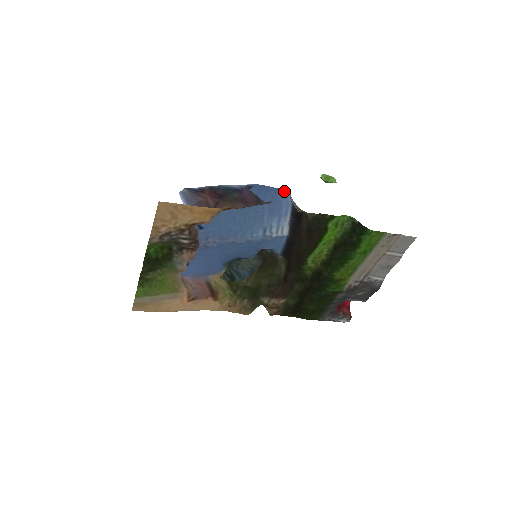
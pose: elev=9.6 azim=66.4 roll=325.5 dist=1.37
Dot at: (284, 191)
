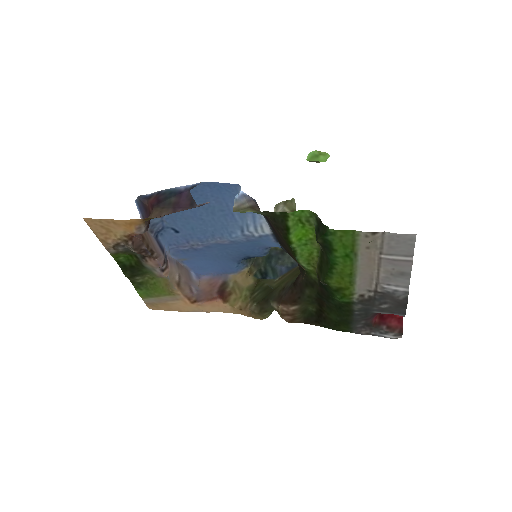
Dot at: (237, 186)
